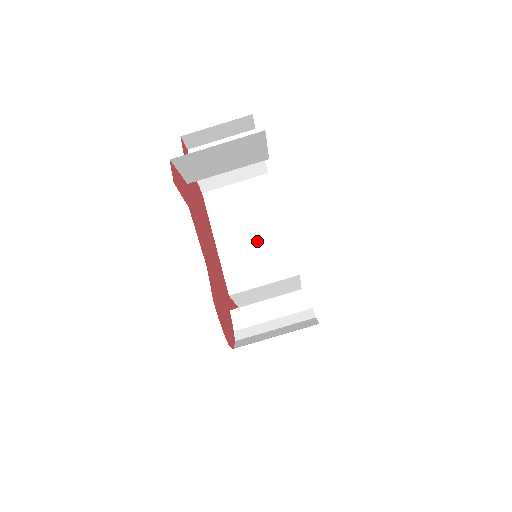
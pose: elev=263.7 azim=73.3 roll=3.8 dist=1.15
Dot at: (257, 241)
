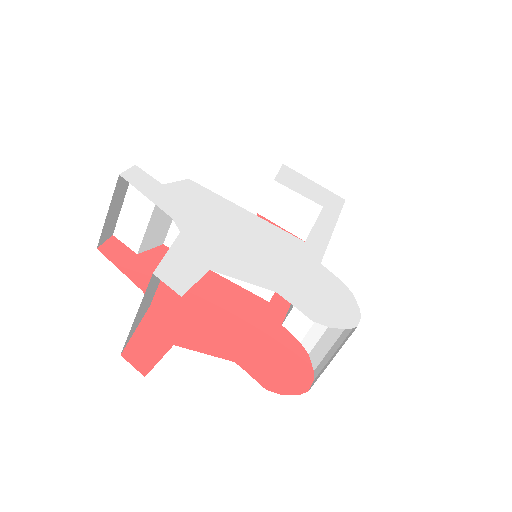
Dot at: occluded
